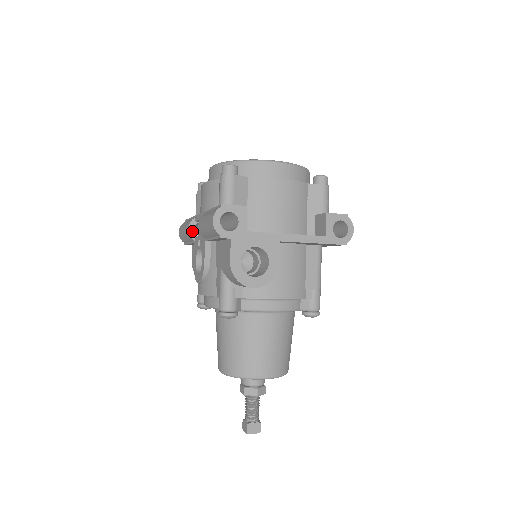
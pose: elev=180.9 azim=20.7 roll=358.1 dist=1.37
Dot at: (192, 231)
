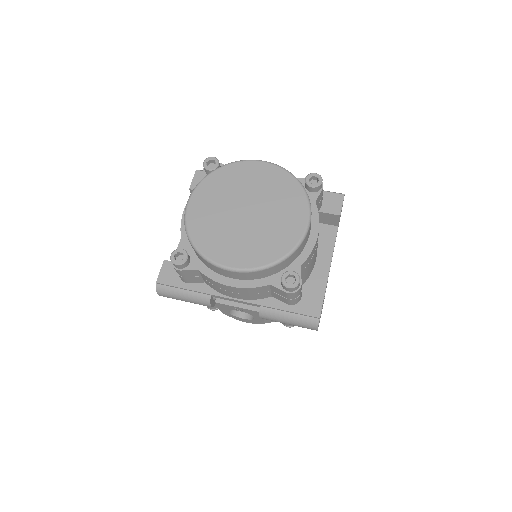
Dot at: (213, 303)
